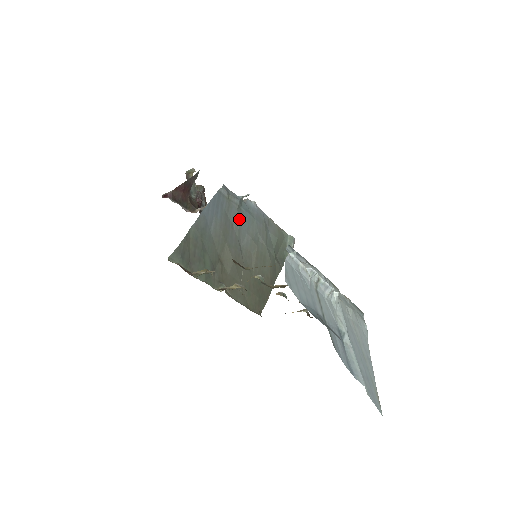
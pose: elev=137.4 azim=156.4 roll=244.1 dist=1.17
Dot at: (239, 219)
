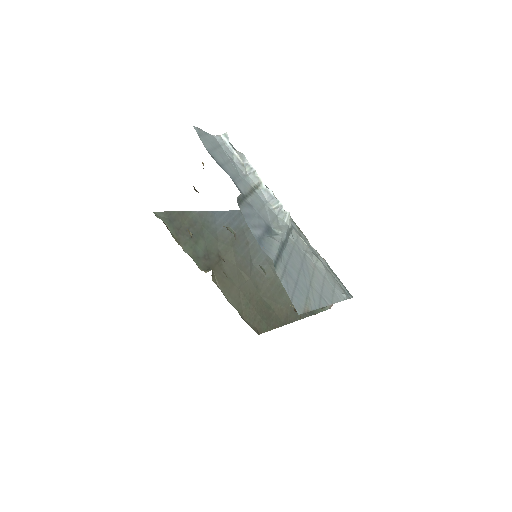
Dot at: occluded
